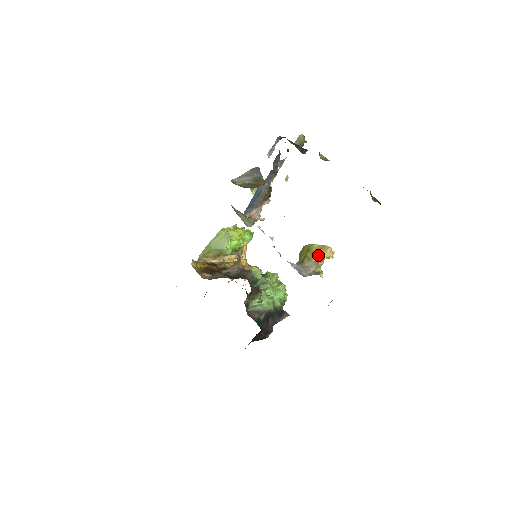
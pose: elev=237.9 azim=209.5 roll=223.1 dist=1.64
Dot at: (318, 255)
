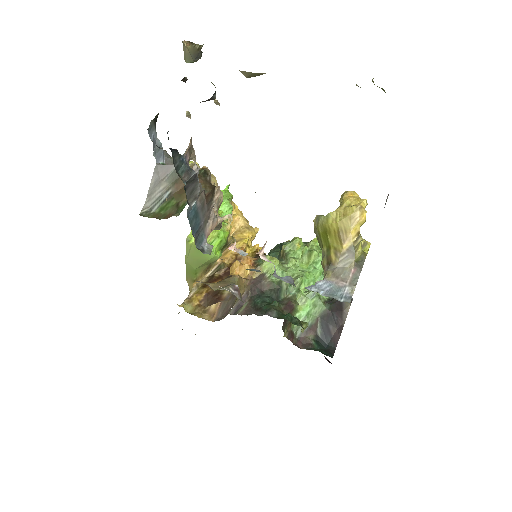
Dot at: (346, 234)
